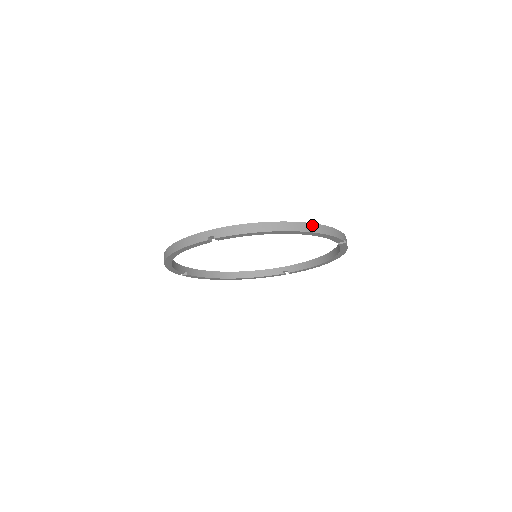
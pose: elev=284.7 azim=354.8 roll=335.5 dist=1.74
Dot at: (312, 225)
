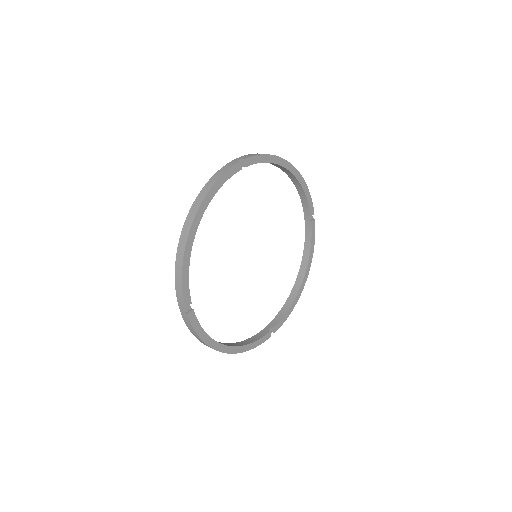
Dot at: occluded
